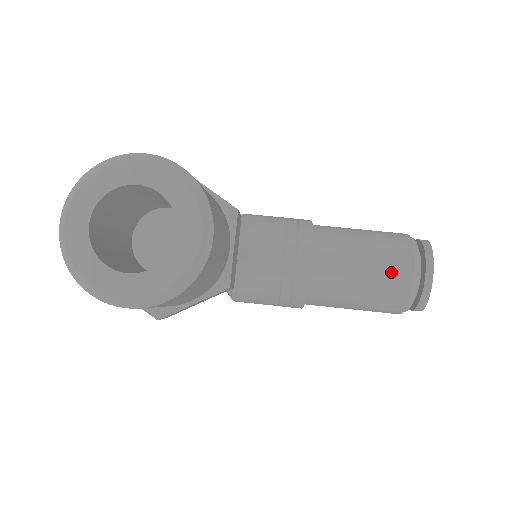
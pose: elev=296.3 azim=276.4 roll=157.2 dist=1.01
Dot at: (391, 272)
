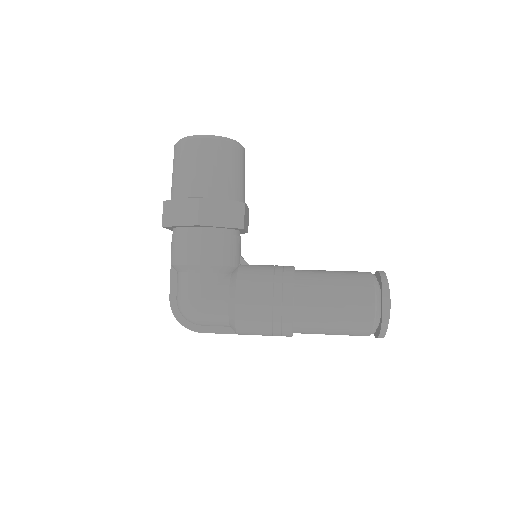
Dot at: (353, 271)
